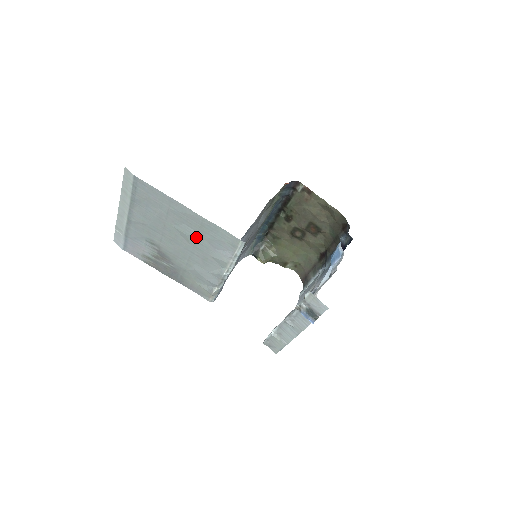
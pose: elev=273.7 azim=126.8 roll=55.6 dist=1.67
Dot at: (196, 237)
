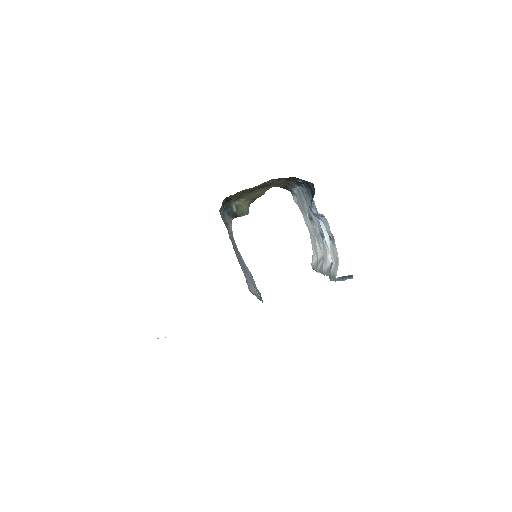
Dot at: occluded
